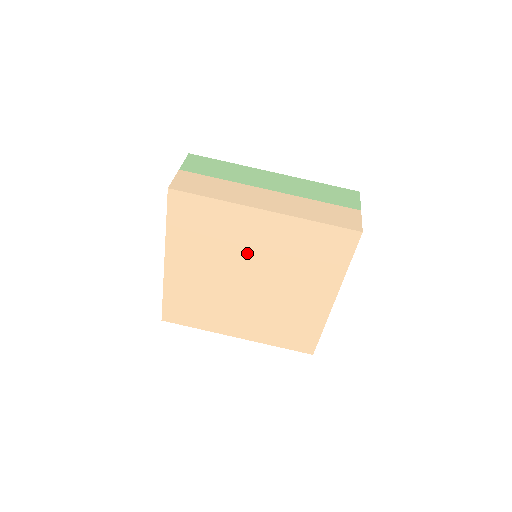
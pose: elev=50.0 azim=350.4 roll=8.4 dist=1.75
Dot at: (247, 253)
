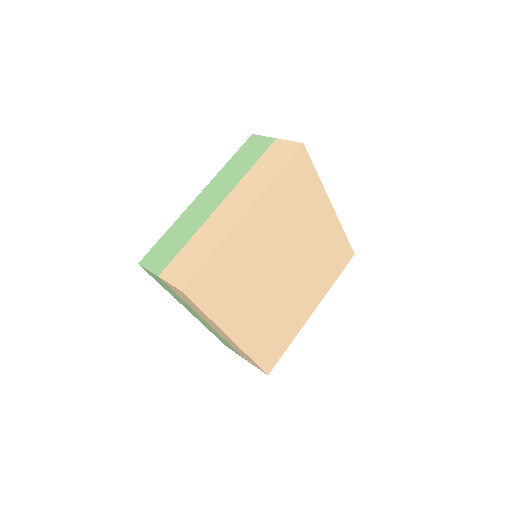
Dot at: (265, 254)
